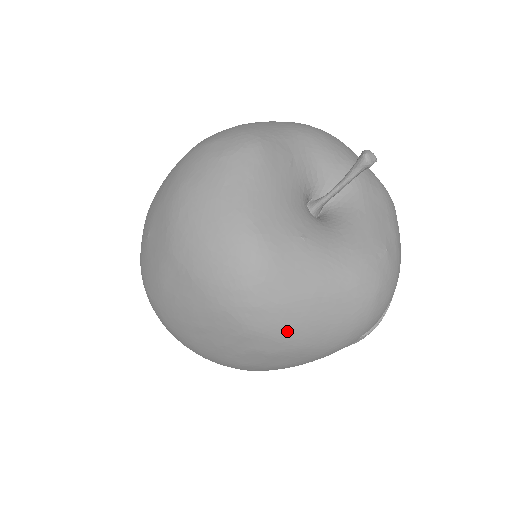
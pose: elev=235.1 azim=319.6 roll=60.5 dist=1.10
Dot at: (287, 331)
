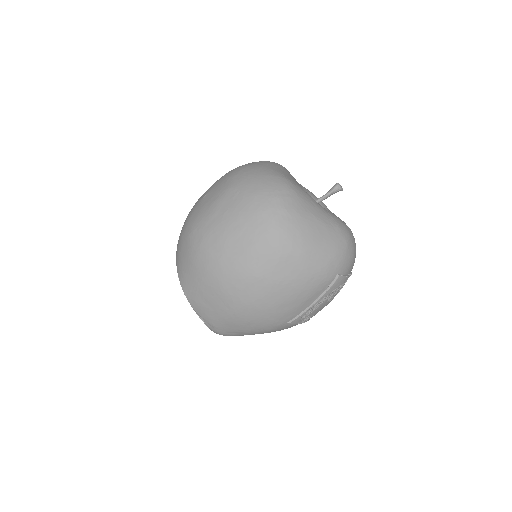
Dot at: (298, 233)
